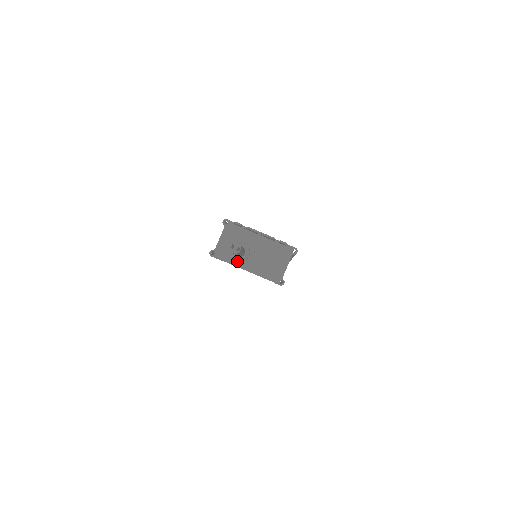
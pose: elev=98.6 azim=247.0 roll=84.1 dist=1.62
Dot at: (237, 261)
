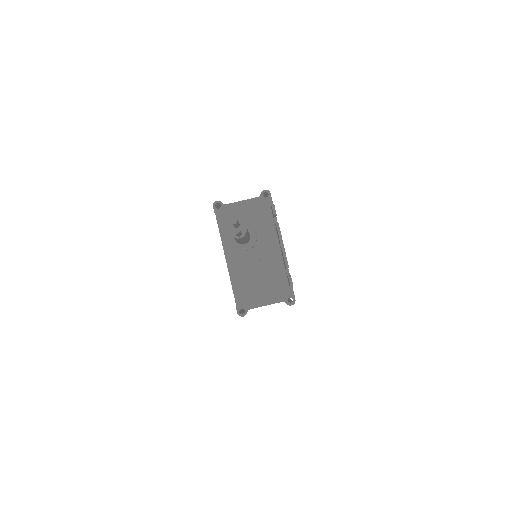
Dot at: (230, 241)
